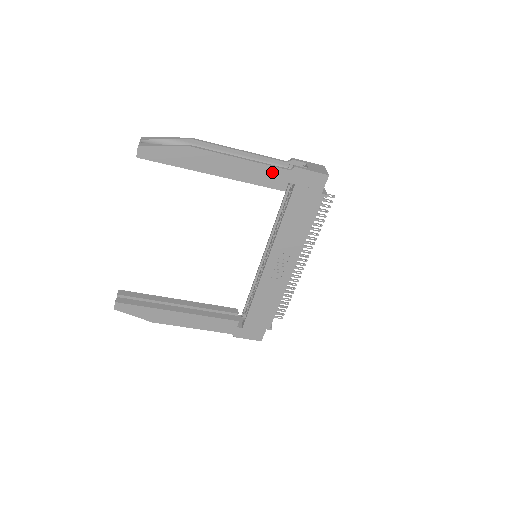
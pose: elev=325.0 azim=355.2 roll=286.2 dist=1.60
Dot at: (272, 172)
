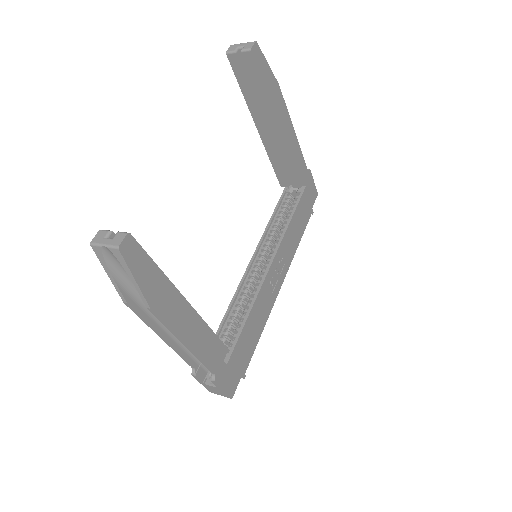
Dot at: (301, 161)
